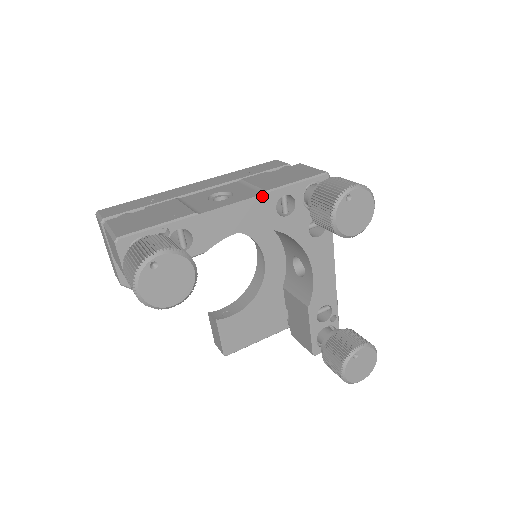
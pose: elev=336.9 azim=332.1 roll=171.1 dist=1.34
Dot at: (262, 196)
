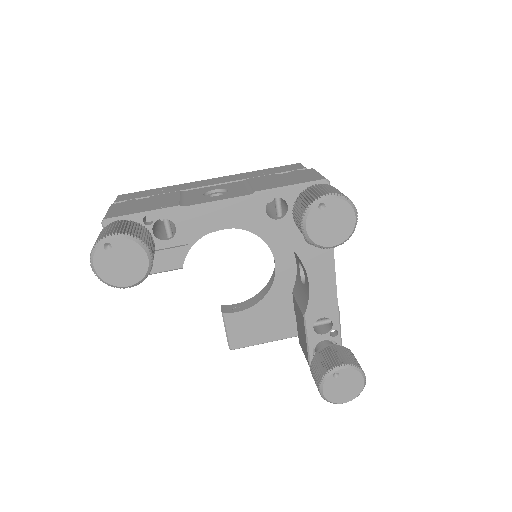
Dot at: (250, 196)
